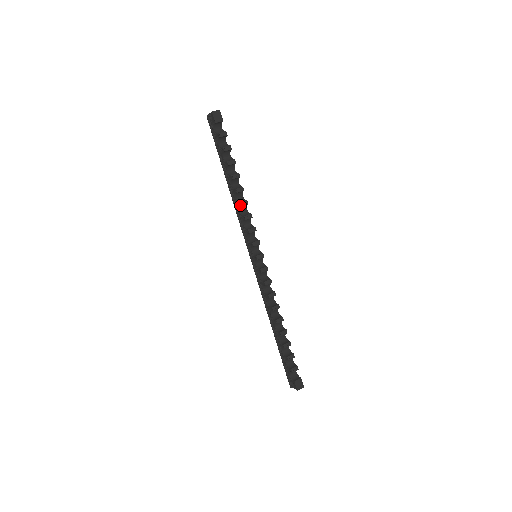
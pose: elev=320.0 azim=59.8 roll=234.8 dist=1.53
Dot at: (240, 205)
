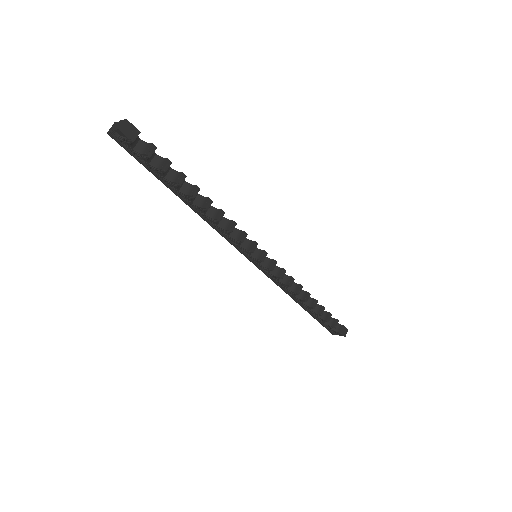
Dot at: (218, 221)
